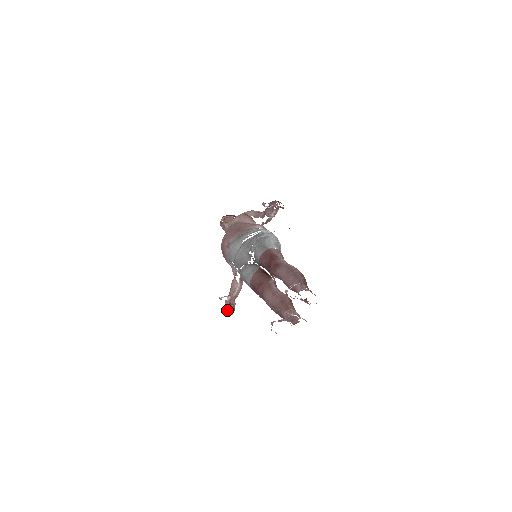
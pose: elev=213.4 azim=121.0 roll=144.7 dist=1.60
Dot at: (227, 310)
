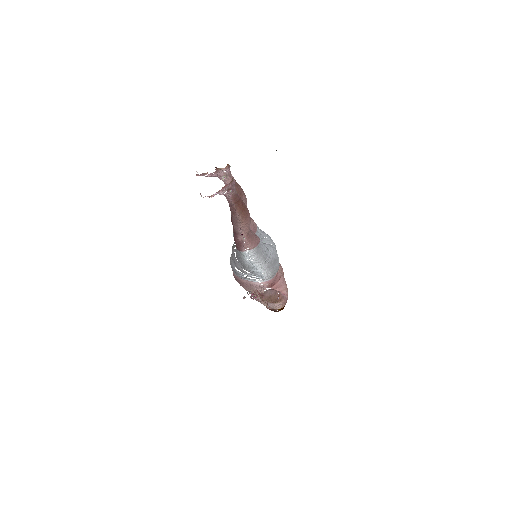
Dot at: (247, 293)
